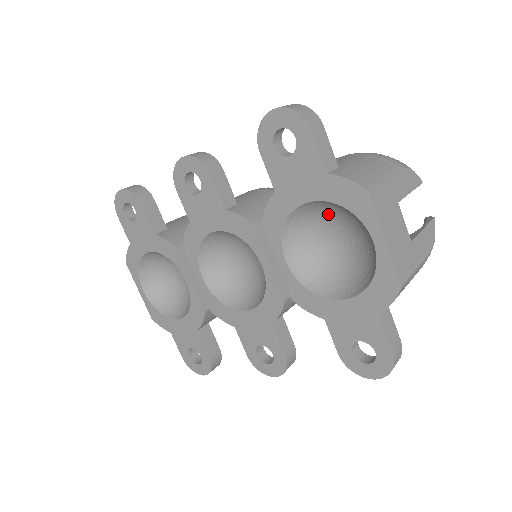
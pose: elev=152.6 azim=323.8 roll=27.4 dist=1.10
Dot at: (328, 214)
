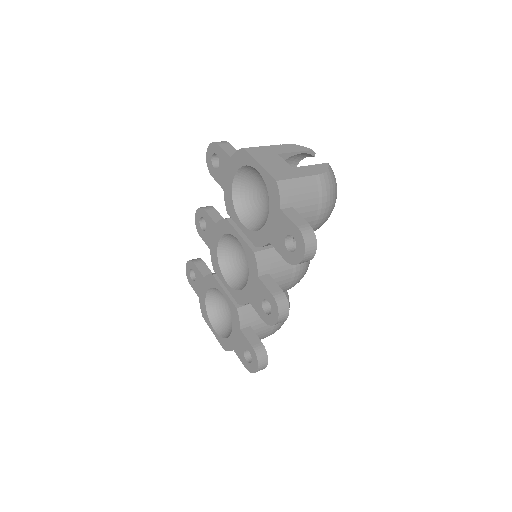
Dot at: (250, 183)
